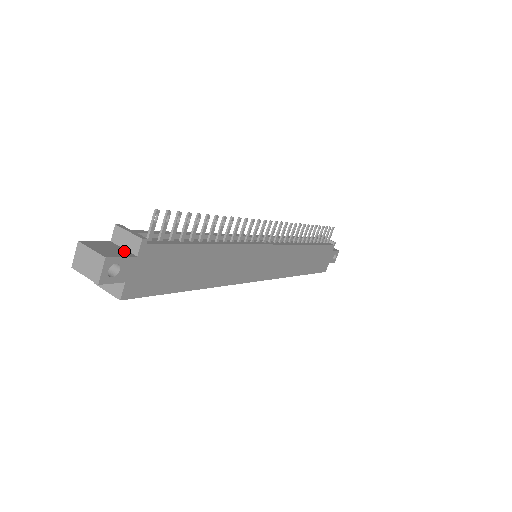
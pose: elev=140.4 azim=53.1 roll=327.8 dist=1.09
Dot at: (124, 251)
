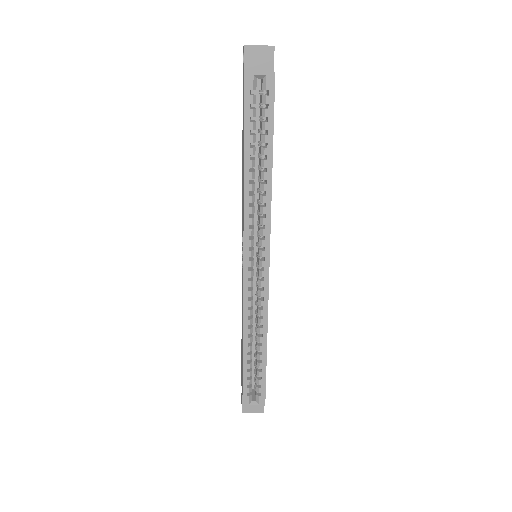
Dot at: occluded
